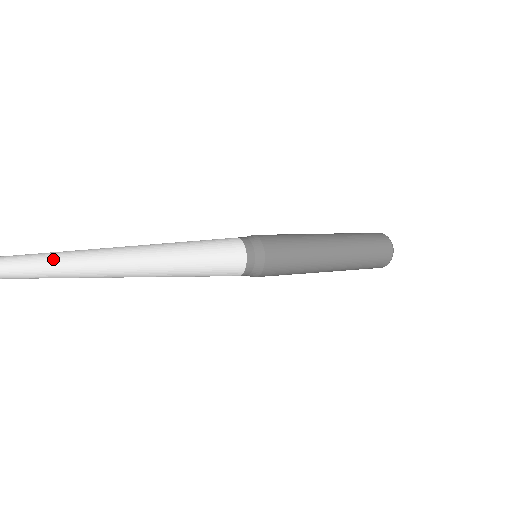
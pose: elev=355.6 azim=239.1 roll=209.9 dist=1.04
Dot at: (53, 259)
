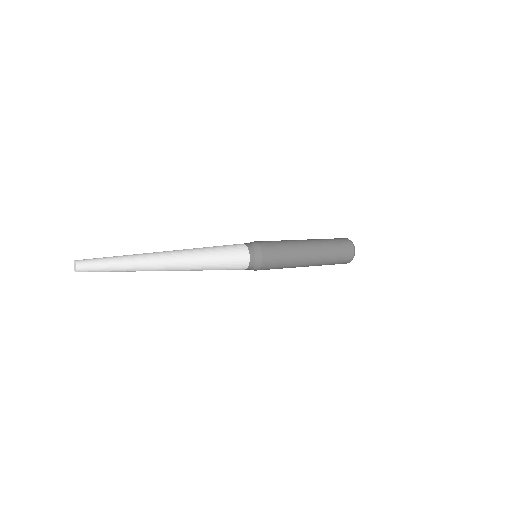
Dot at: (129, 261)
